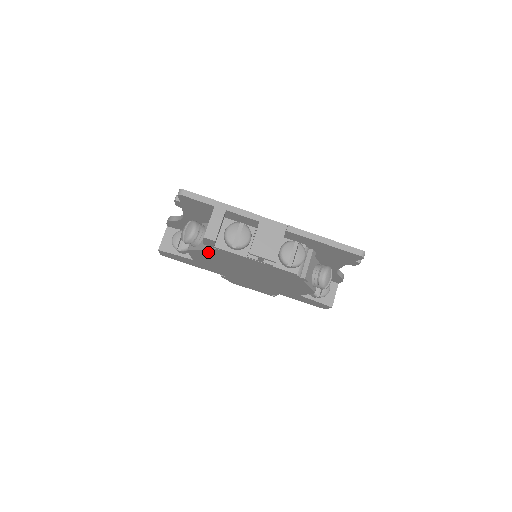
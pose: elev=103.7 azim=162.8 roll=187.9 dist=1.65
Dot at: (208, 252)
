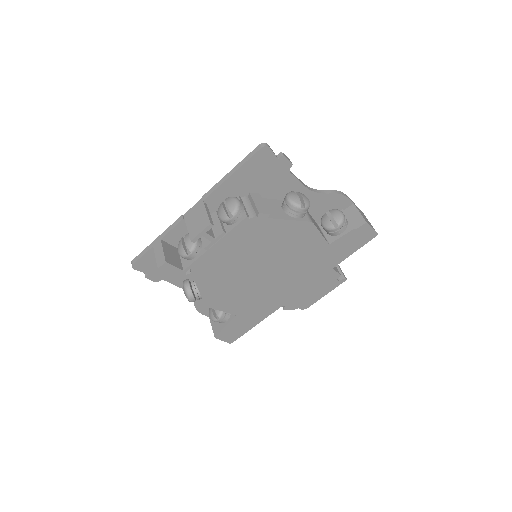
Dot at: (204, 286)
